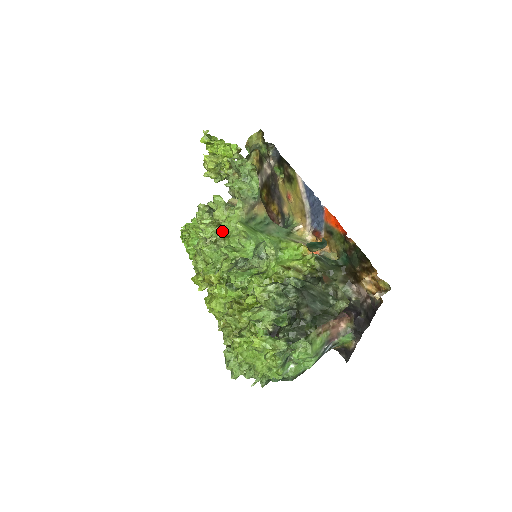
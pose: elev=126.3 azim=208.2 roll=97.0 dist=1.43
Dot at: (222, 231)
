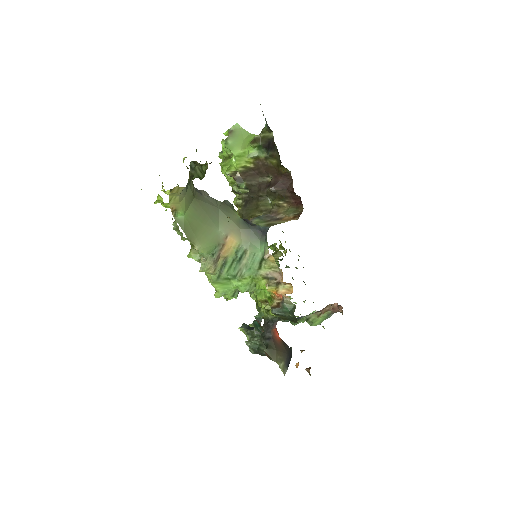
Dot at: occluded
